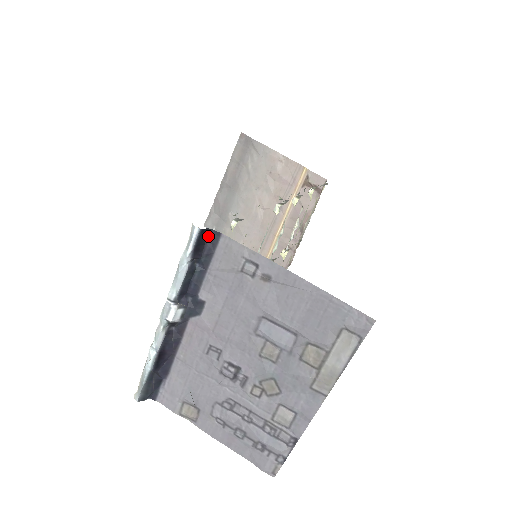
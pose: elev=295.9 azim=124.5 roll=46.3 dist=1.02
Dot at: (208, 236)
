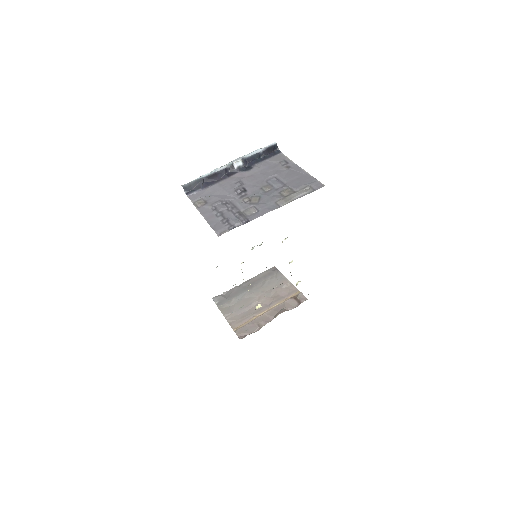
Dot at: (275, 151)
